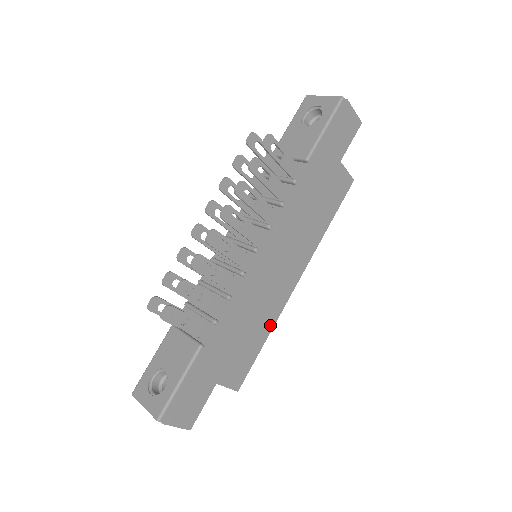
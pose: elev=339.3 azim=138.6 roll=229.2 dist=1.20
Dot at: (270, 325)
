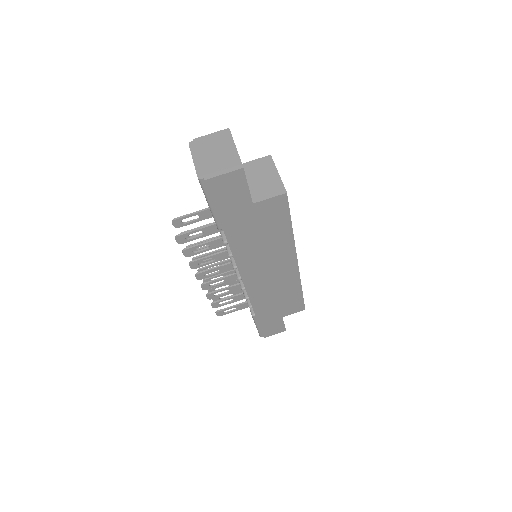
Dot at: (297, 286)
